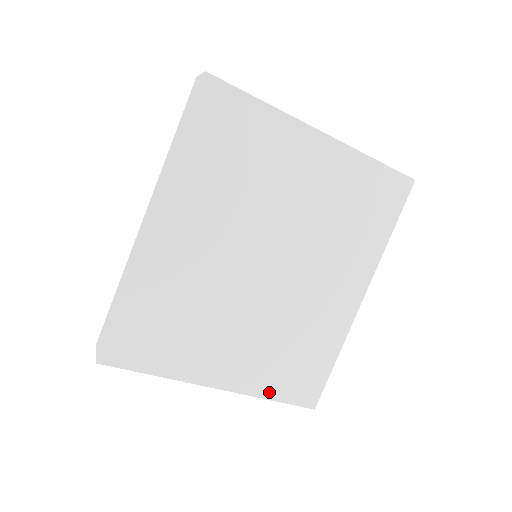
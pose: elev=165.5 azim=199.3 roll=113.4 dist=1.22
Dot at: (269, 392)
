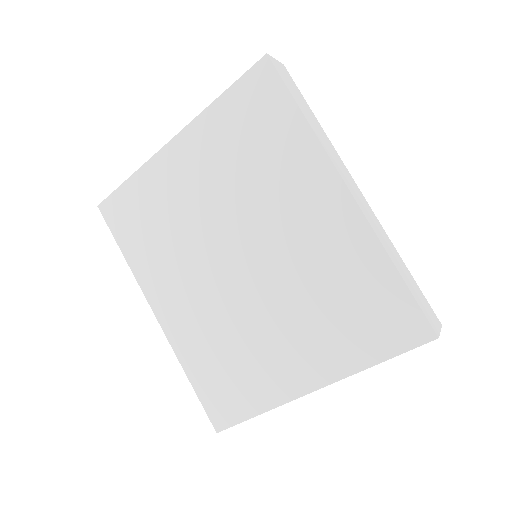
Dot at: (363, 359)
